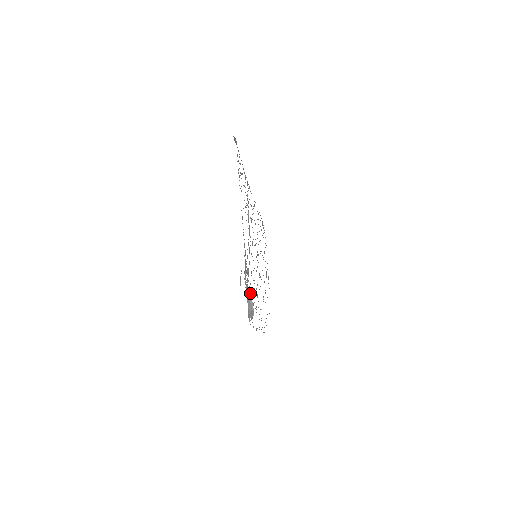
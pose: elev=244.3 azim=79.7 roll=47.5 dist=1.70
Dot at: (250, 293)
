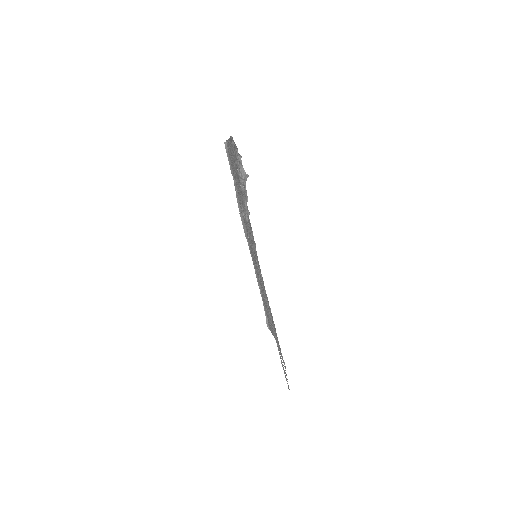
Dot at: (245, 173)
